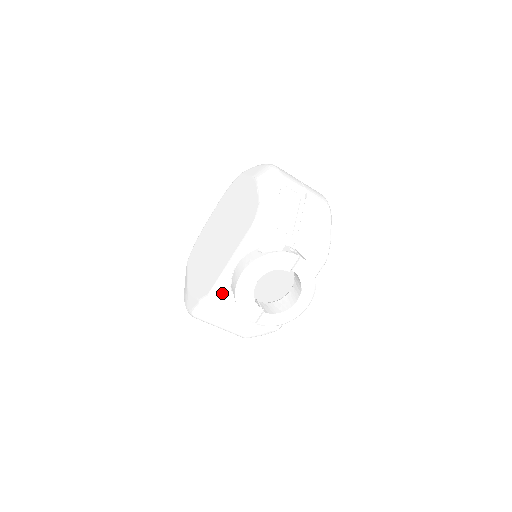
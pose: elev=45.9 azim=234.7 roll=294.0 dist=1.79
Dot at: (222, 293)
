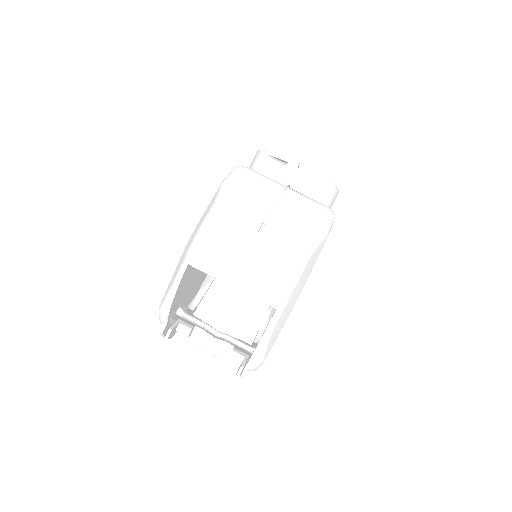
Dot at: occluded
